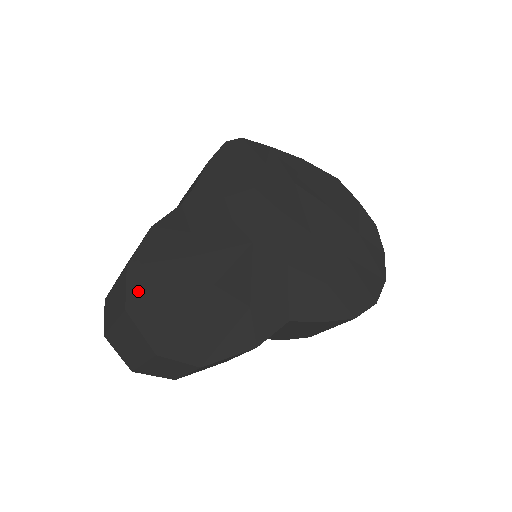
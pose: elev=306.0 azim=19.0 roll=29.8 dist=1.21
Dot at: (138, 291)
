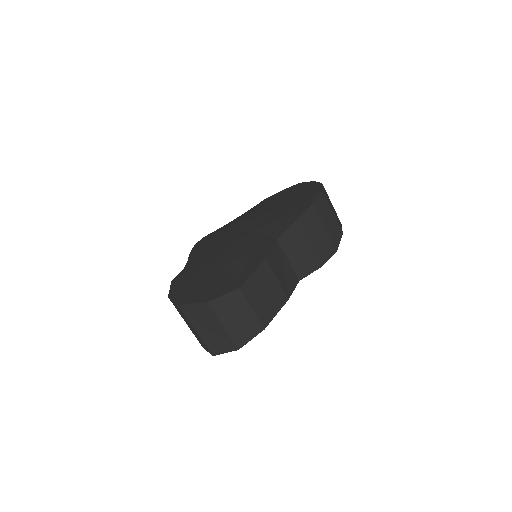
Dot at: (180, 297)
